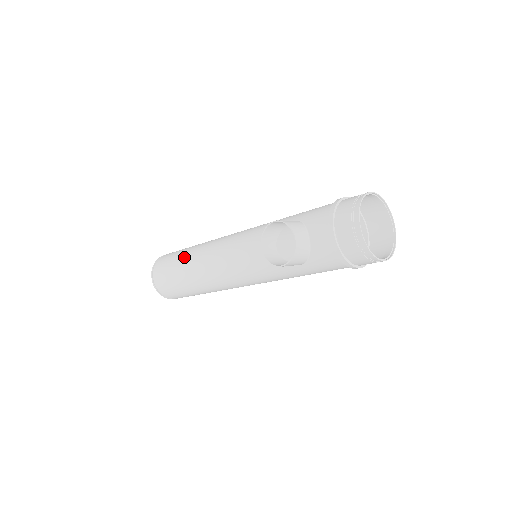
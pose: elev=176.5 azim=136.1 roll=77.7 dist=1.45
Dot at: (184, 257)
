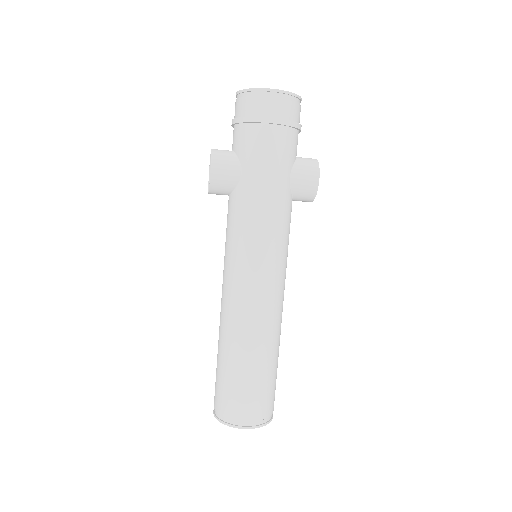
Dot at: occluded
